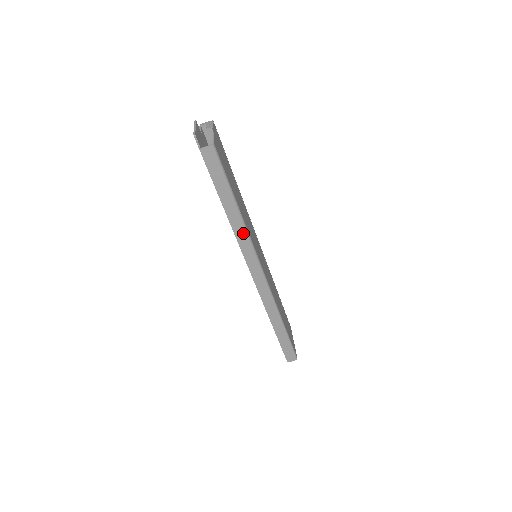
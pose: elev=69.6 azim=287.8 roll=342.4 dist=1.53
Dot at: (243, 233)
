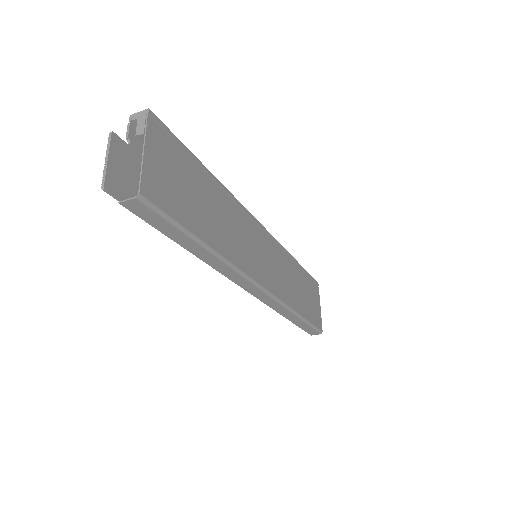
Dot at: (223, 266)
